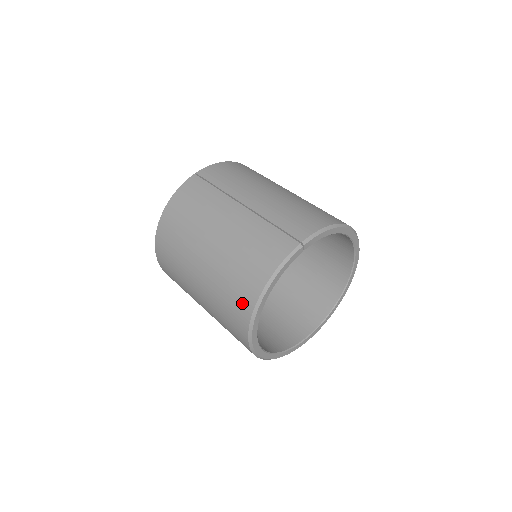
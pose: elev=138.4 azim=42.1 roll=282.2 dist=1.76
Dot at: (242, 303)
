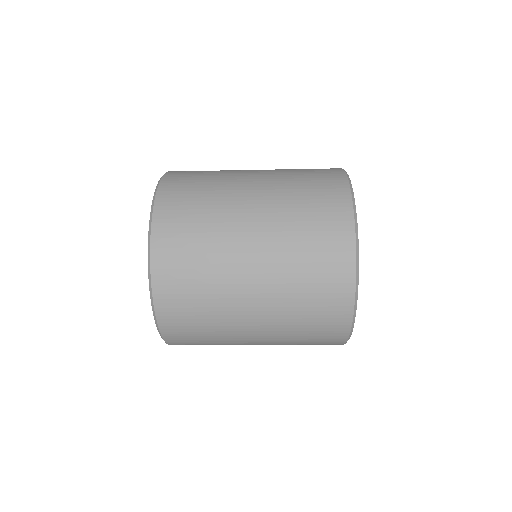
Dot at: (334, 199)
